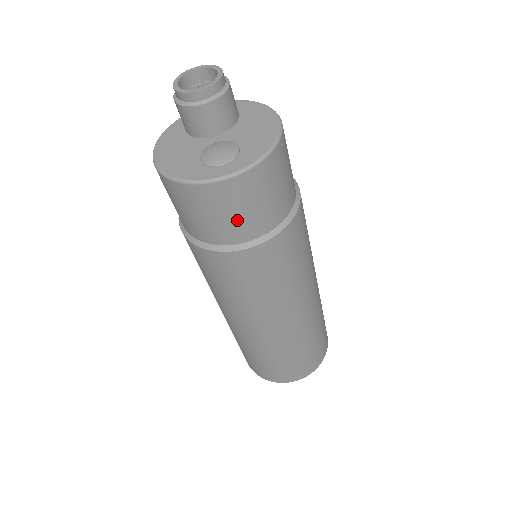
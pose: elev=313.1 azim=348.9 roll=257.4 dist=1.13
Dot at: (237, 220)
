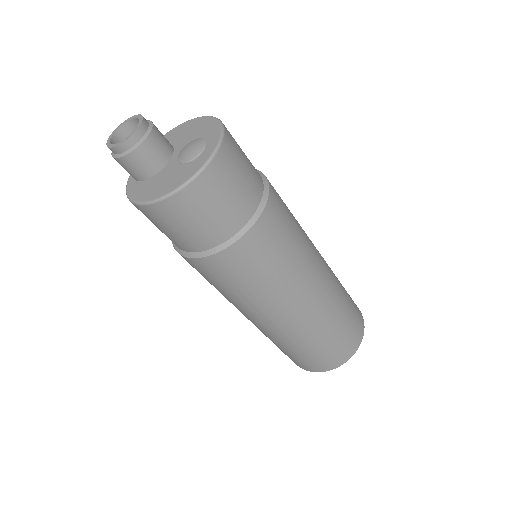
Dot at: (245, 182)
